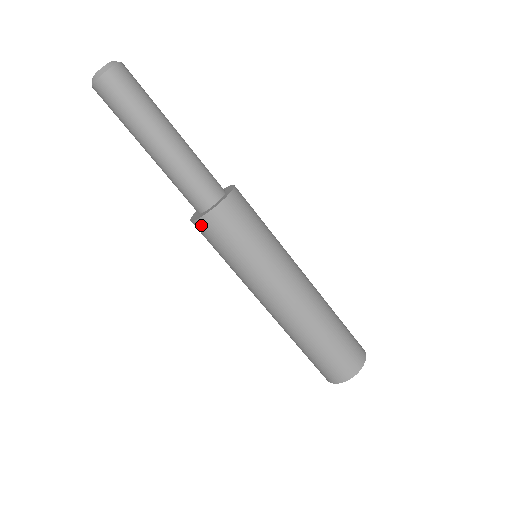
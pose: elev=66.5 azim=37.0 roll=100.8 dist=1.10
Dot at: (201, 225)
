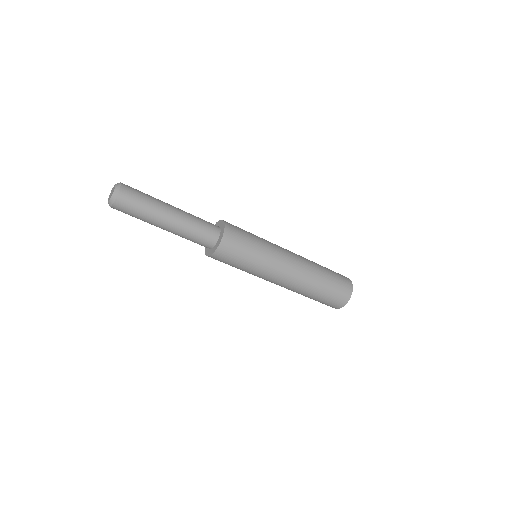
Dot at: occluded
